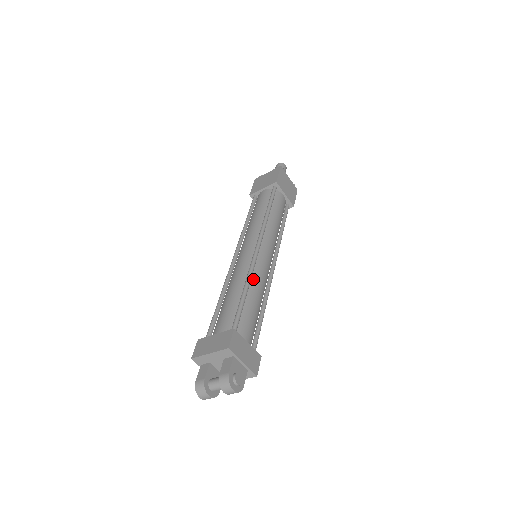
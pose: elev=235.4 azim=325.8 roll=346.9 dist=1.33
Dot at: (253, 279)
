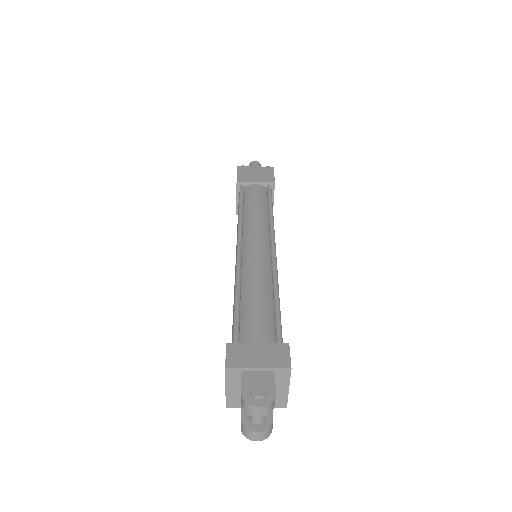
Dot at: (245, 279)
